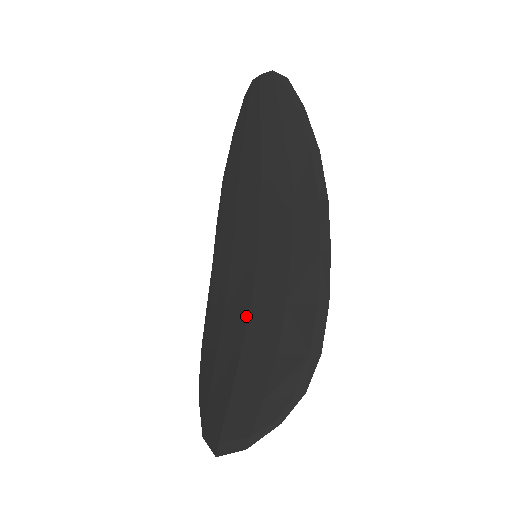
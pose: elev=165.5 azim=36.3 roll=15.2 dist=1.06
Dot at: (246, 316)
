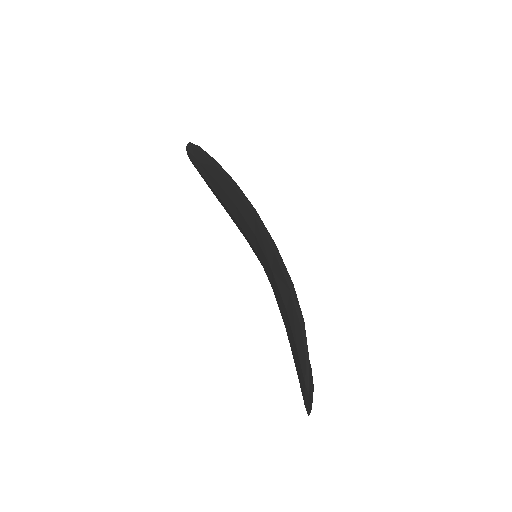
Dot at: (276, 300)
